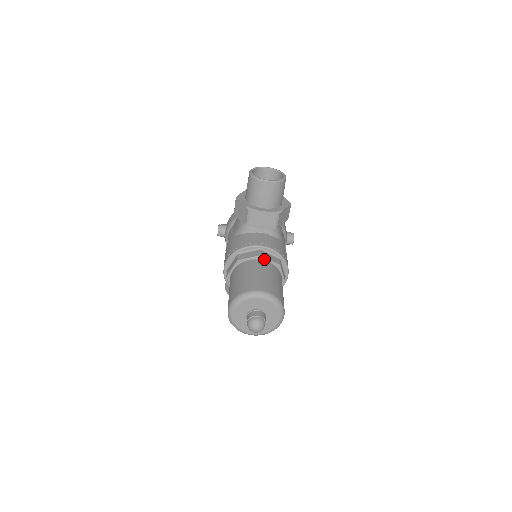
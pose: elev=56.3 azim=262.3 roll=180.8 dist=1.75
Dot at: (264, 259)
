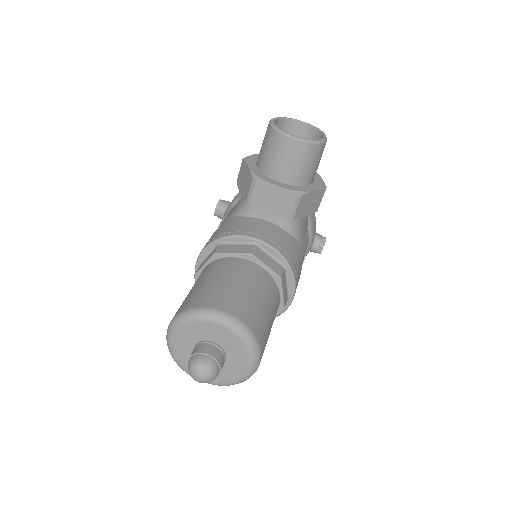
Dot at: (256, 261)
